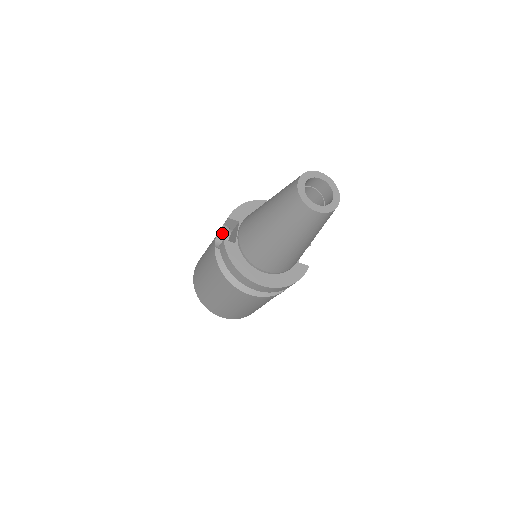
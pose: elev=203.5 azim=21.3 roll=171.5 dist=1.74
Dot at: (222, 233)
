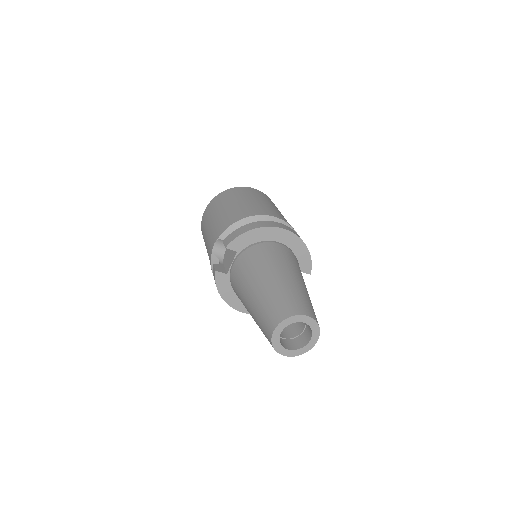
Dot at: (223, 239)
